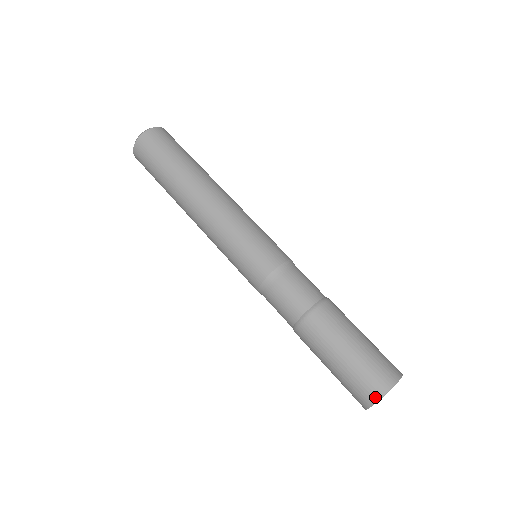
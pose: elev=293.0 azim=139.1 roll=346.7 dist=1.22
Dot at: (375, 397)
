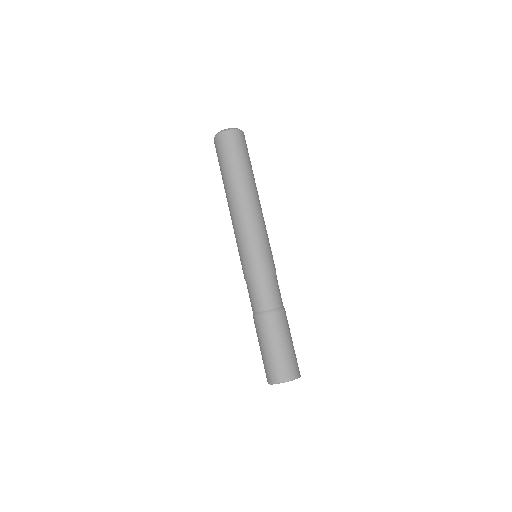
Dot at: (271, 381)
